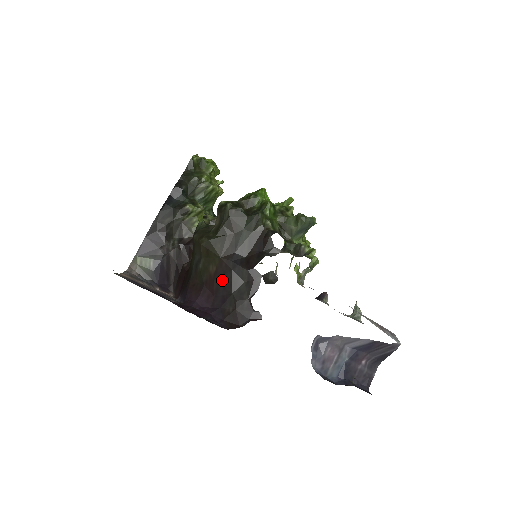
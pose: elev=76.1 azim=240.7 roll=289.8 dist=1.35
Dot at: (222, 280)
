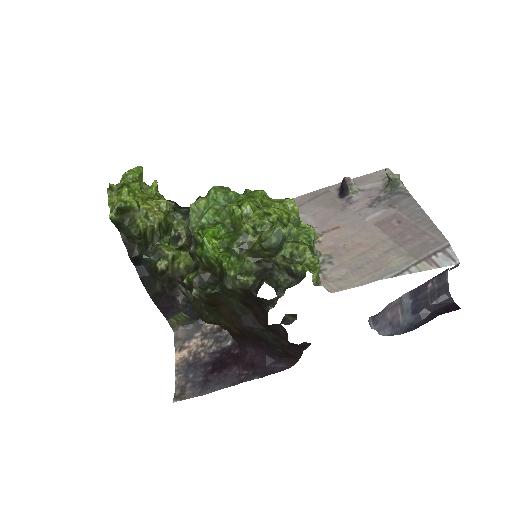
Dot at: (251, 337)
